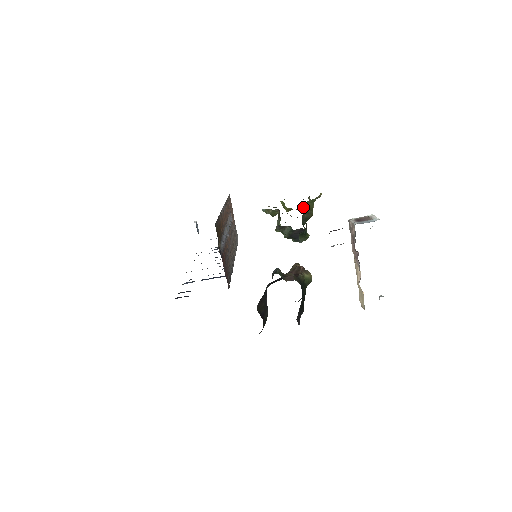
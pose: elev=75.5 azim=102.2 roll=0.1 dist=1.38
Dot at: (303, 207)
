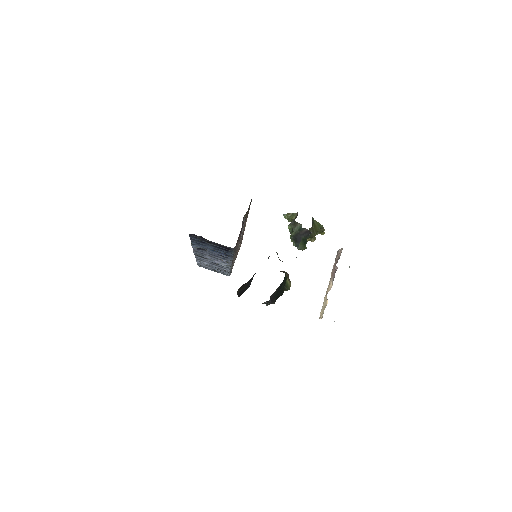
Dot at: (313, 222)
